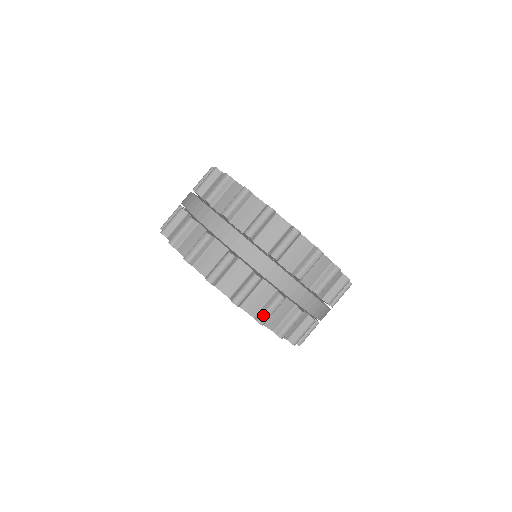
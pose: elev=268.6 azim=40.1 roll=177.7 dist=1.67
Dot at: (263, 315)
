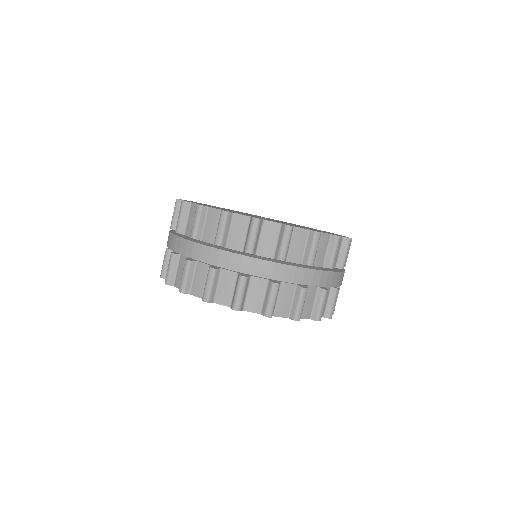
Dot at: (331, 311)
